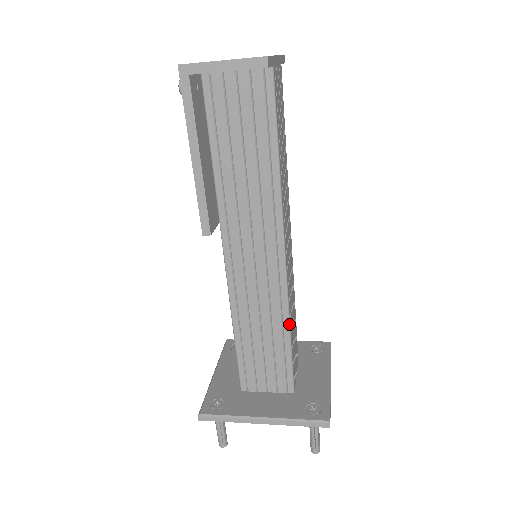
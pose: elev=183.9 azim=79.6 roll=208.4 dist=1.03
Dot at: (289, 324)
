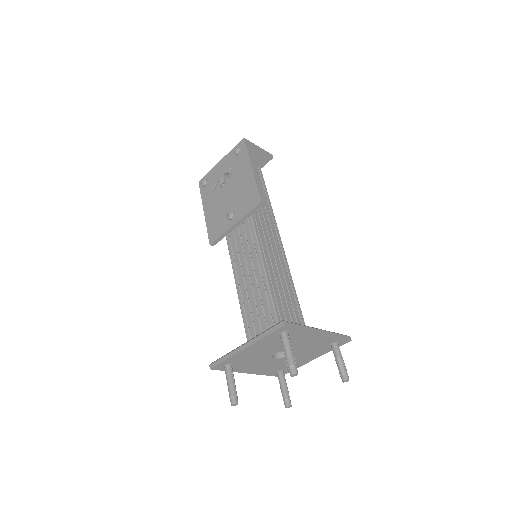
Dot at: (294, 287)
